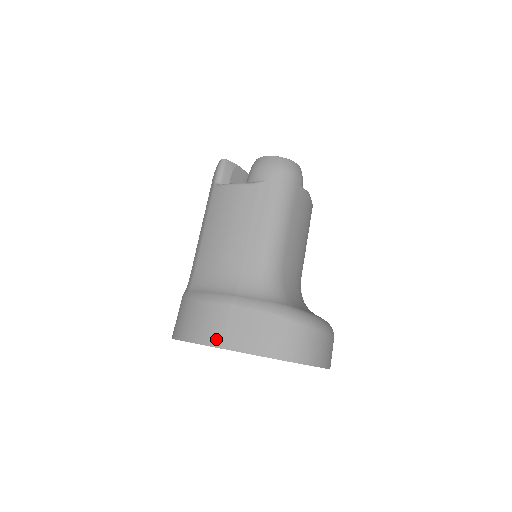
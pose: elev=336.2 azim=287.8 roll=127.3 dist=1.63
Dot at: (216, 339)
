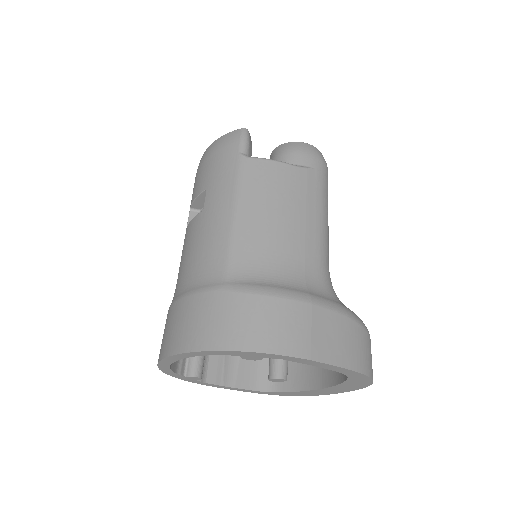
Dot at: (302, 347)
